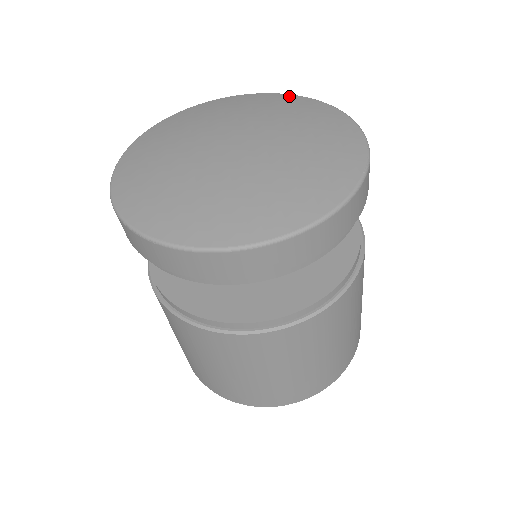
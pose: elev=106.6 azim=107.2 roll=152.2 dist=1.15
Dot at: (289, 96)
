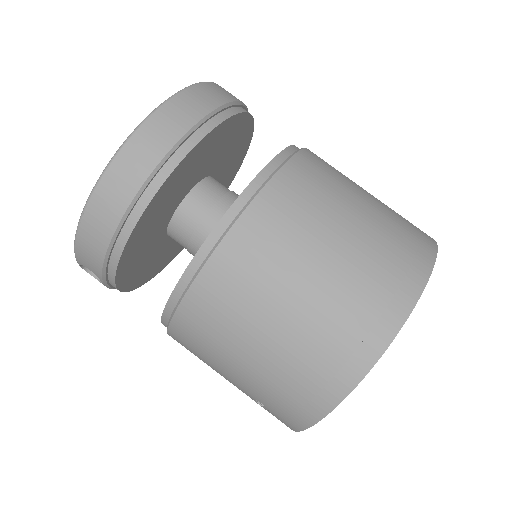
Dot at: occluded
